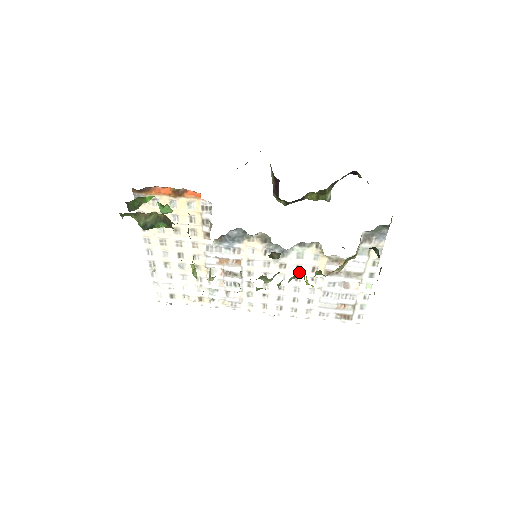
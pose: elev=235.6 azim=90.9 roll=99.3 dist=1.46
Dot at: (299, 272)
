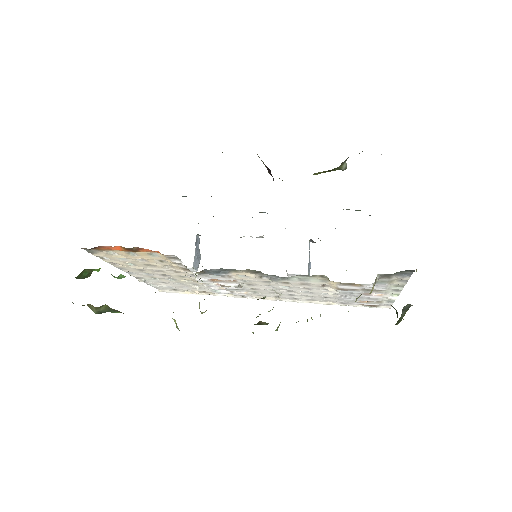
Dot at: (306, 286)
